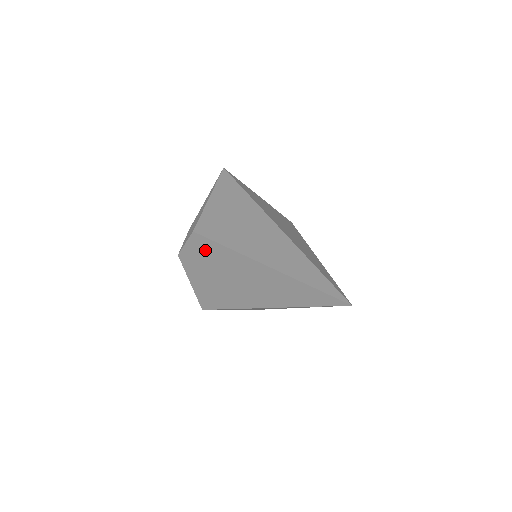
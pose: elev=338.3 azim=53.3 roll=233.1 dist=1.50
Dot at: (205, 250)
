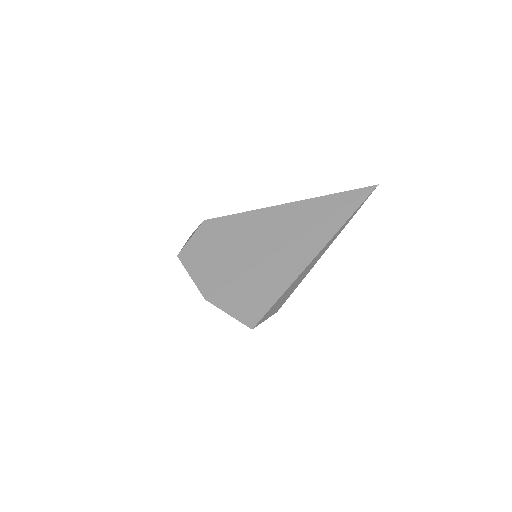
Dot at: (218, 229)
